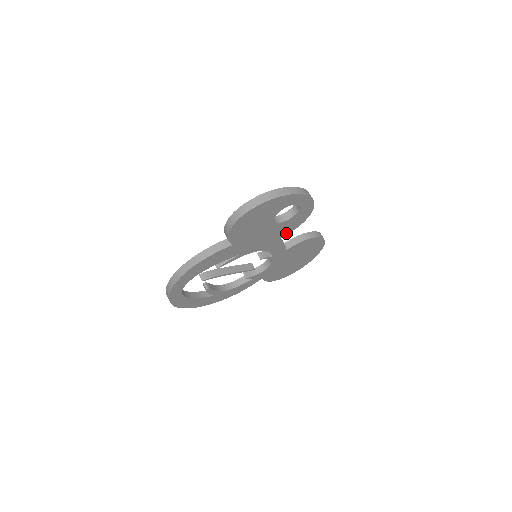
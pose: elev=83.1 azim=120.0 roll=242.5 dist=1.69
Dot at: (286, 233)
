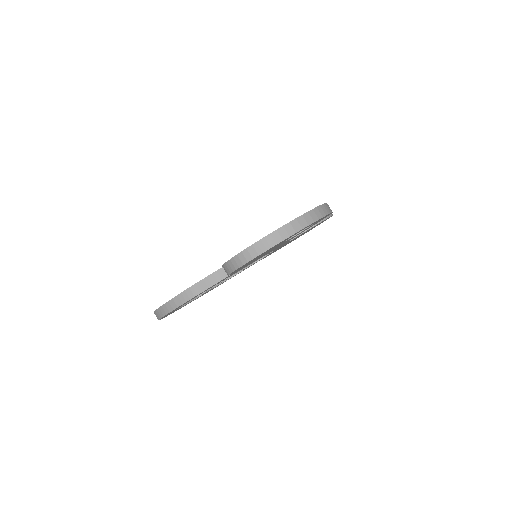
Dot at: occluded
